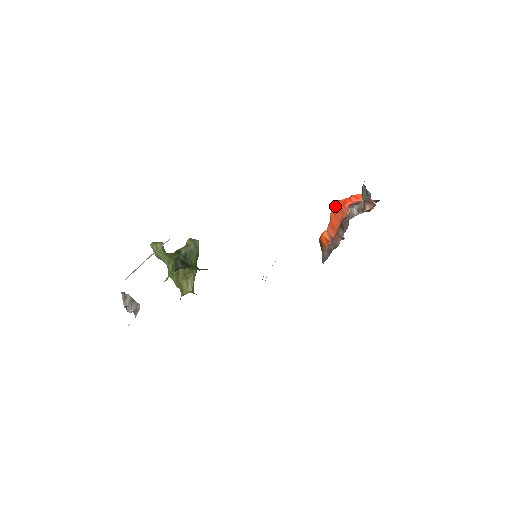
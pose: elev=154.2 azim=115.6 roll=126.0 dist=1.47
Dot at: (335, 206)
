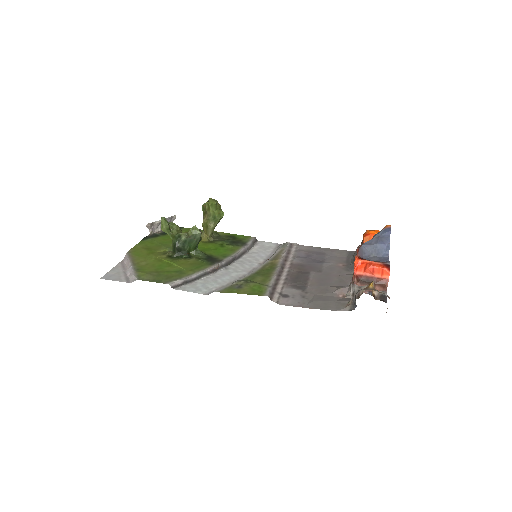
Dot at: (355, 256)
